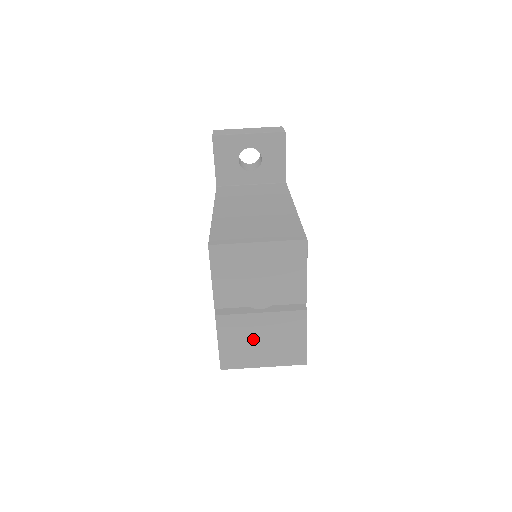
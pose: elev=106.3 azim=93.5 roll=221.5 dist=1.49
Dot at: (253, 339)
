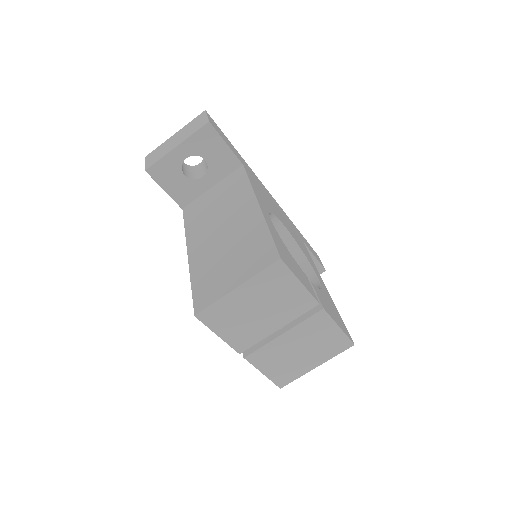
Dot at: (291, 355)
